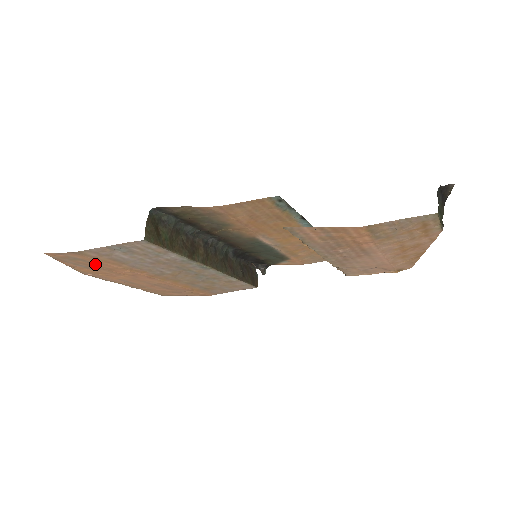
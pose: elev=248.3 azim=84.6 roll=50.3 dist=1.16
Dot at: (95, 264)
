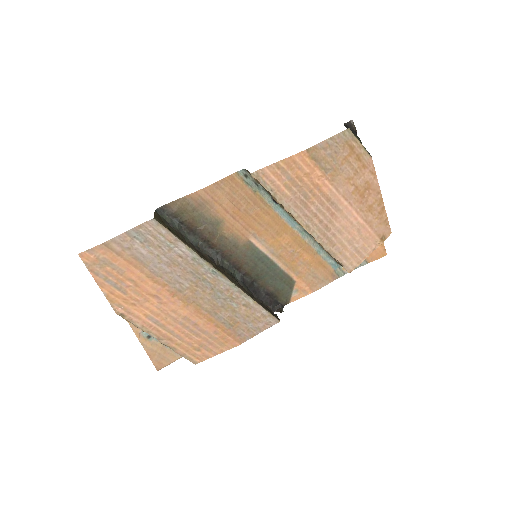
Dot at: (121, 273)
